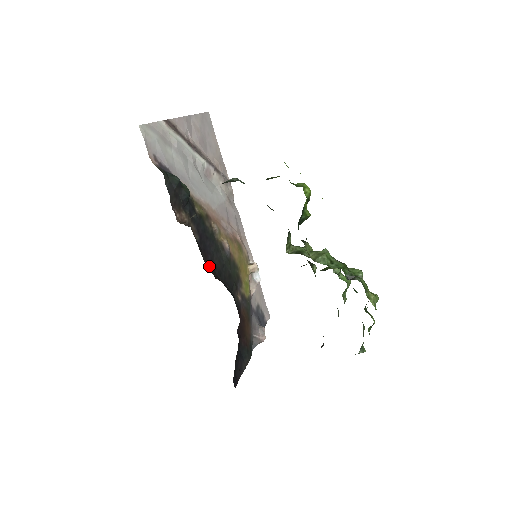
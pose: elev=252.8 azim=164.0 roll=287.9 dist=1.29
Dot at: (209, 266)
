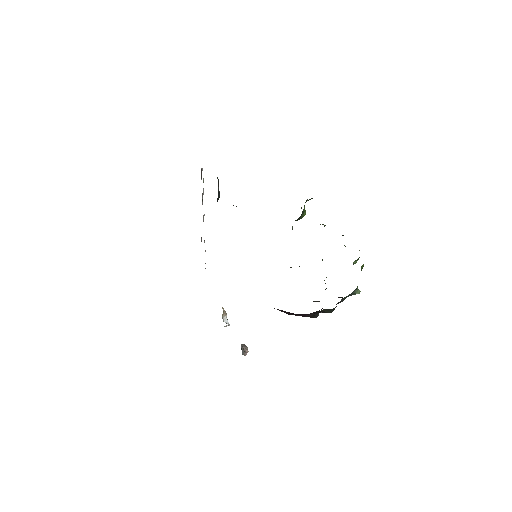
Dot at: occluded
